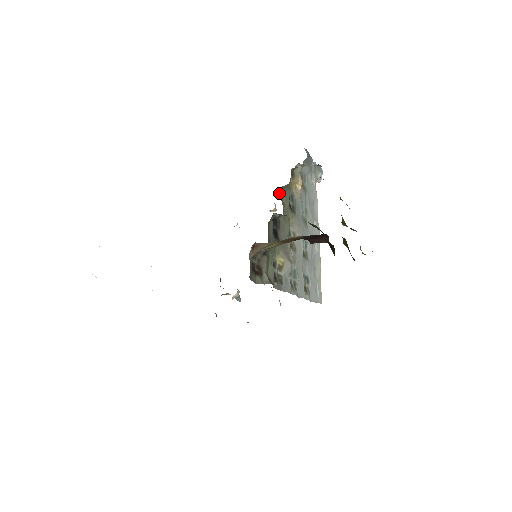
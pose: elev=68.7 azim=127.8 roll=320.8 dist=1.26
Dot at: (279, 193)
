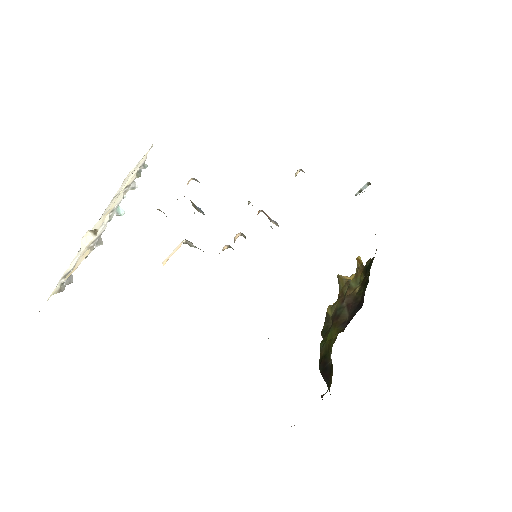
Dot at: occluded
